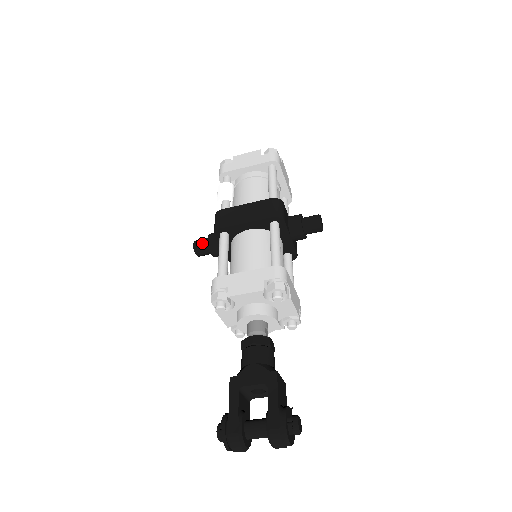
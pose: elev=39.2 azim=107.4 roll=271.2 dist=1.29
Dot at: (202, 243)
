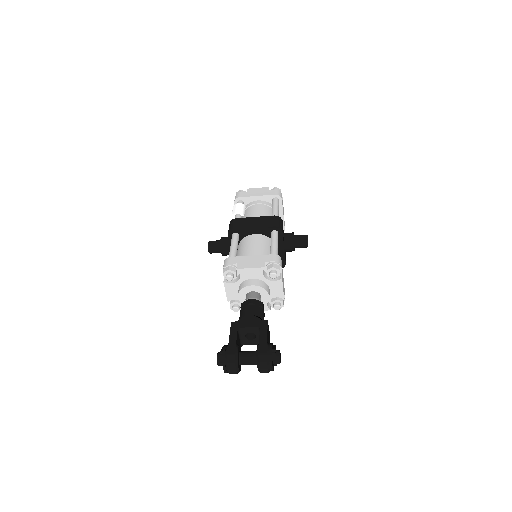
Dot at: (215, 242)
